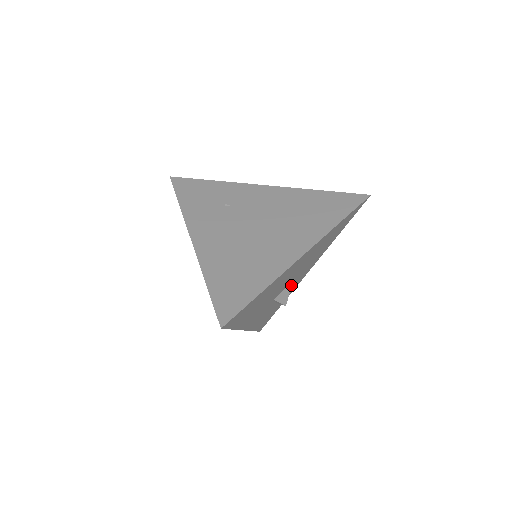
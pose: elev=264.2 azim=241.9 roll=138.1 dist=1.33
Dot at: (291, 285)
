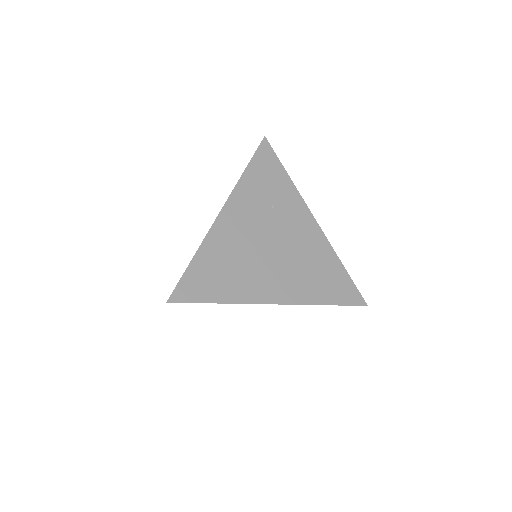
Dot at: occluded
